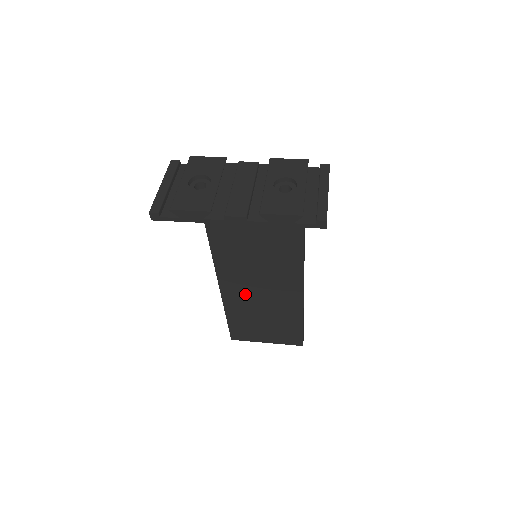
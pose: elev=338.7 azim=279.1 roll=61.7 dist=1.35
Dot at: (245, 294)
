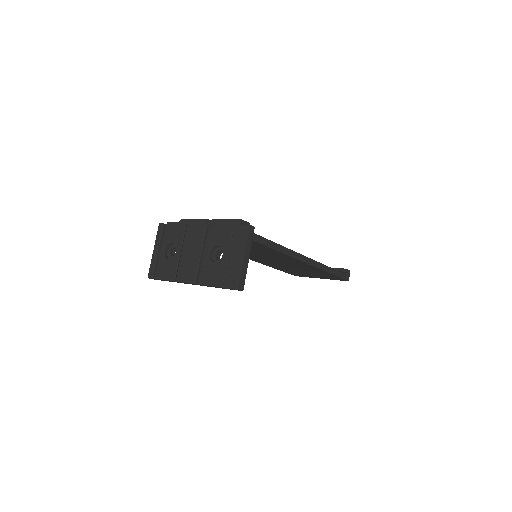
Dot at: (275, 264)
